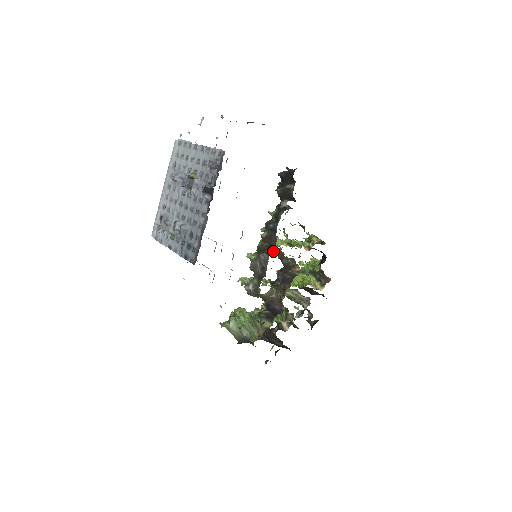
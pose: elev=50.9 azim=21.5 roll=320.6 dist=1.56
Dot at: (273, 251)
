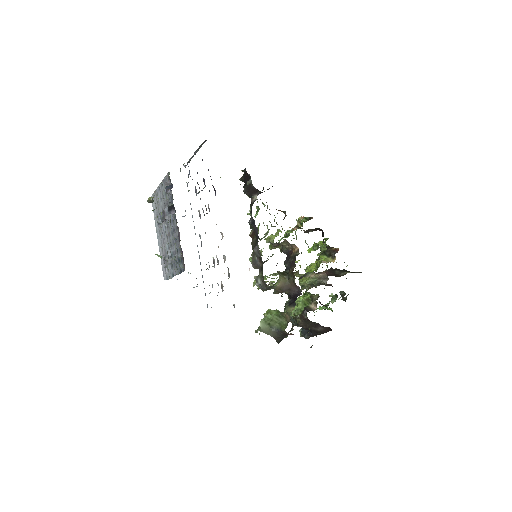
Dot at: (272, 247)
